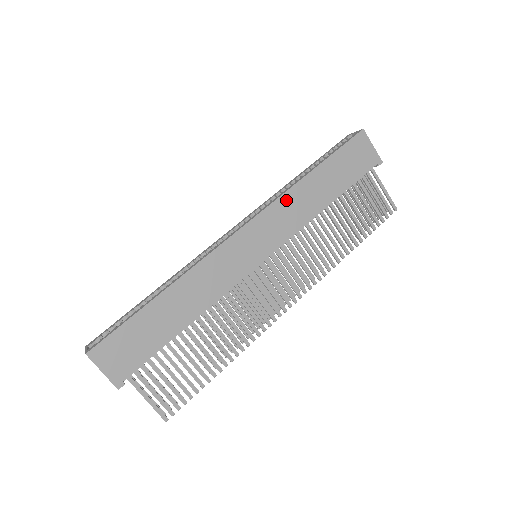
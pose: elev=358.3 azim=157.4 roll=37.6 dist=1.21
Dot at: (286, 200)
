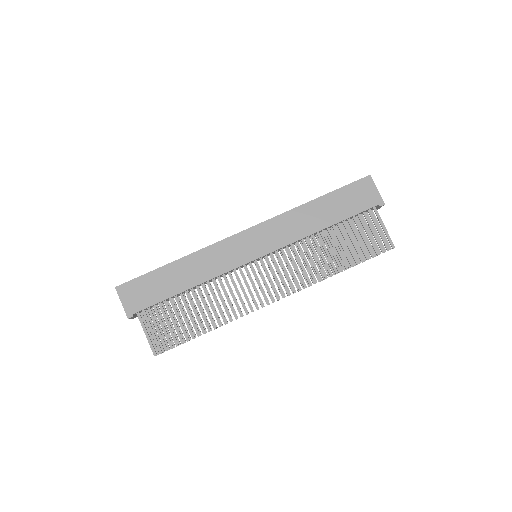
Dot at: (287, 217)
